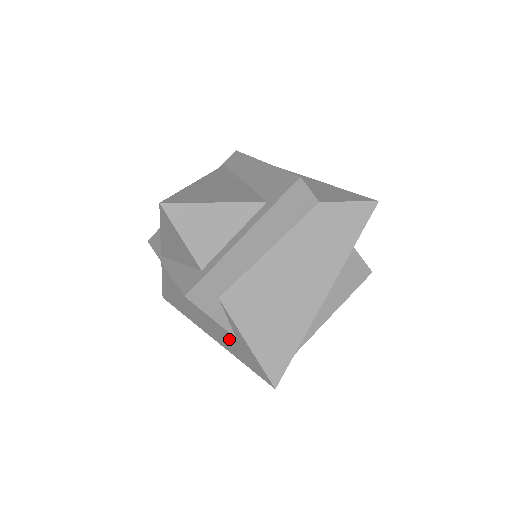
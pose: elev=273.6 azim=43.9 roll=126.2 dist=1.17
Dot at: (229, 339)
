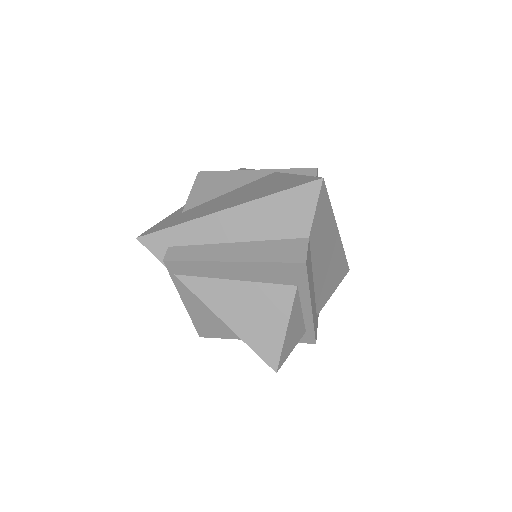
Dot at: occluded
